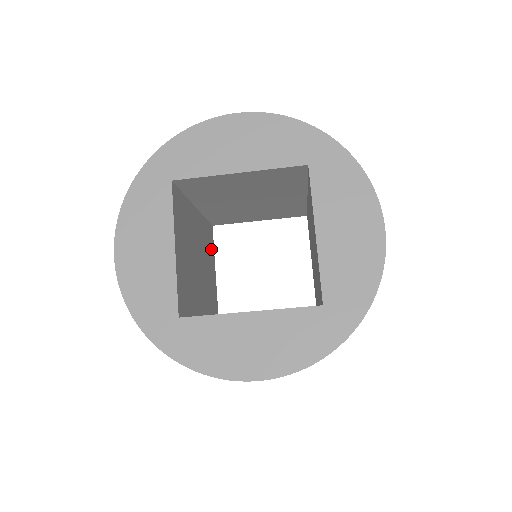
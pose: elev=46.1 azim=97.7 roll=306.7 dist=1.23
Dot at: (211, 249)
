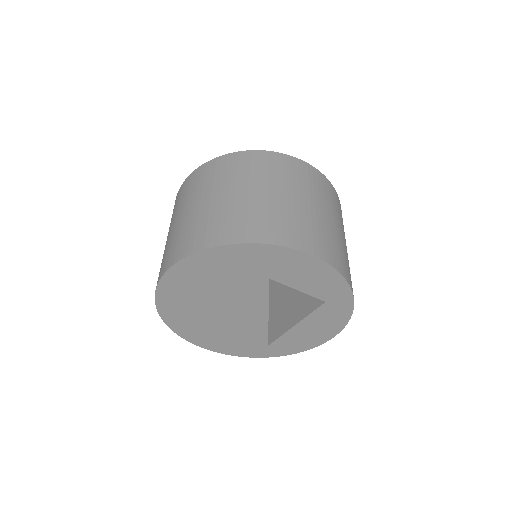
Dot at: occluded
